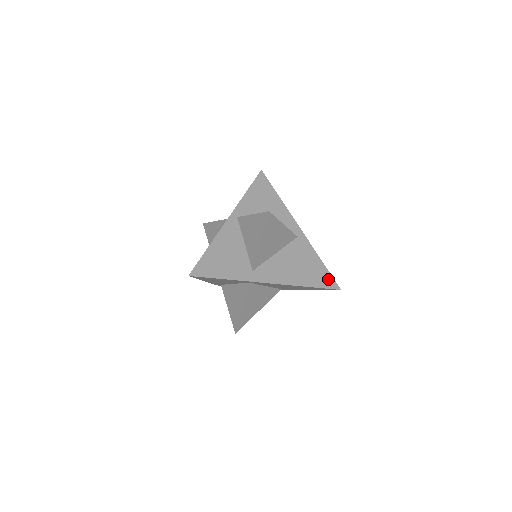
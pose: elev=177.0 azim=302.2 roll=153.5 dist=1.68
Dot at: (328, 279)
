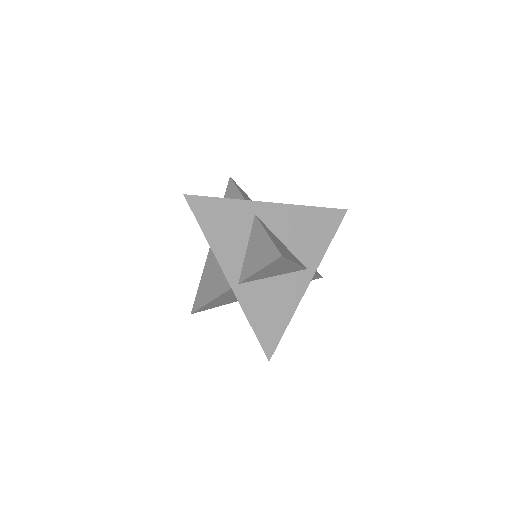
Dot at: occluded
